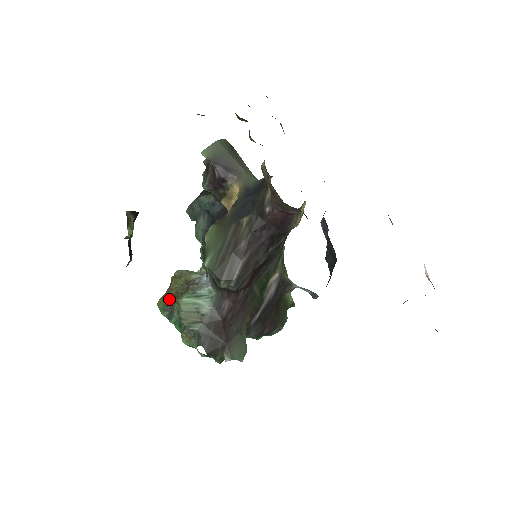
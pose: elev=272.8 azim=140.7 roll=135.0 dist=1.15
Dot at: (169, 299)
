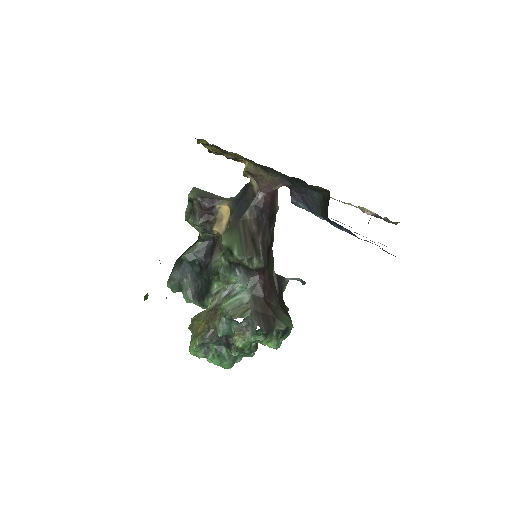
Dot at: (202, 331)
